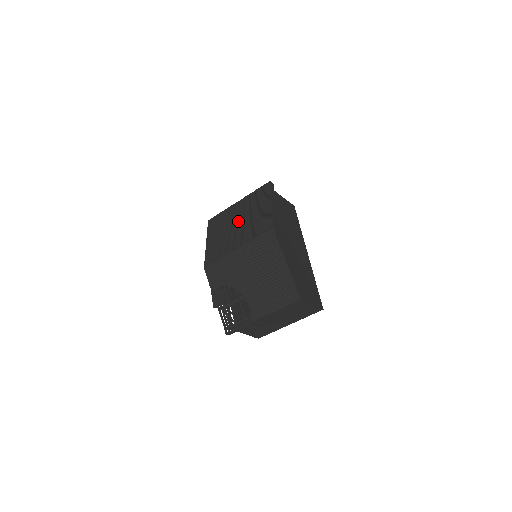
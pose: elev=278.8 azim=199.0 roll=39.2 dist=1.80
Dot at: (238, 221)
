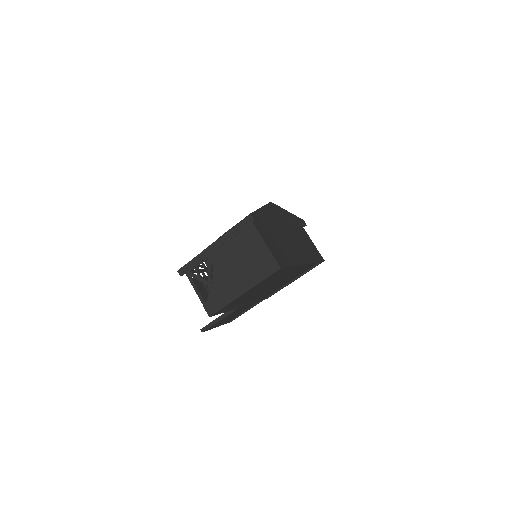
Dot at: occluded
